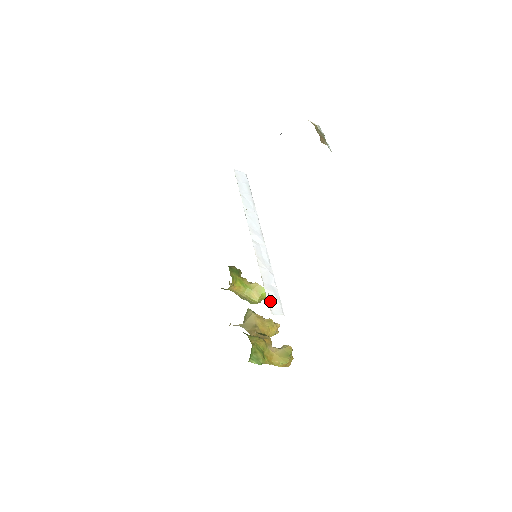
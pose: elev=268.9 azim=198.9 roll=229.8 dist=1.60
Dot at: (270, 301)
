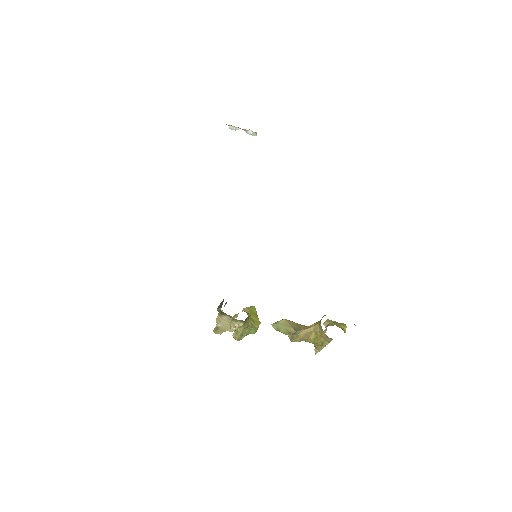
Dot at: occluded
